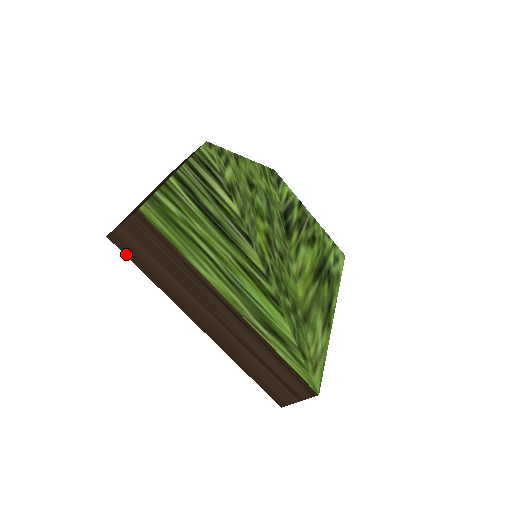
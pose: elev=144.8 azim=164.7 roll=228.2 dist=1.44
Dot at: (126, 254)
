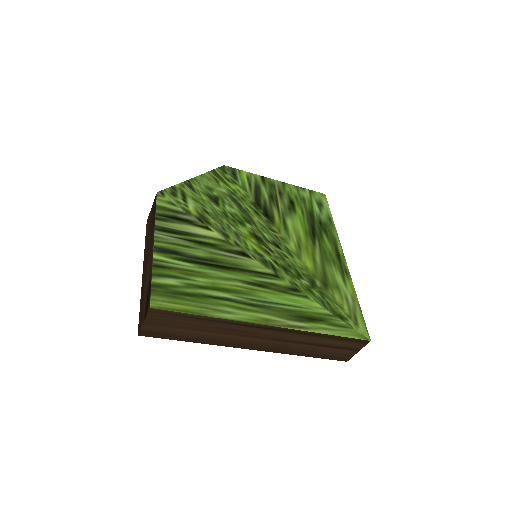
Dot at: (161, 338)
